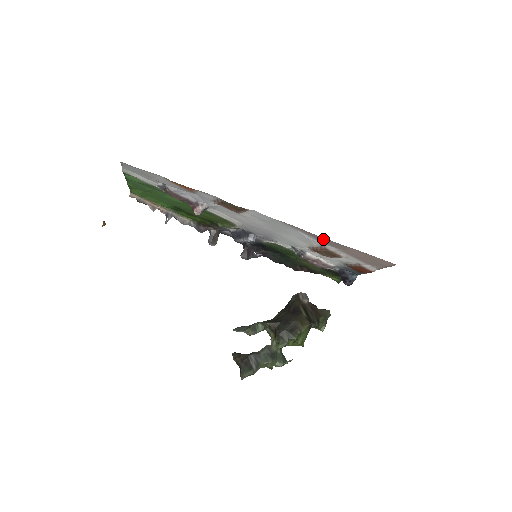
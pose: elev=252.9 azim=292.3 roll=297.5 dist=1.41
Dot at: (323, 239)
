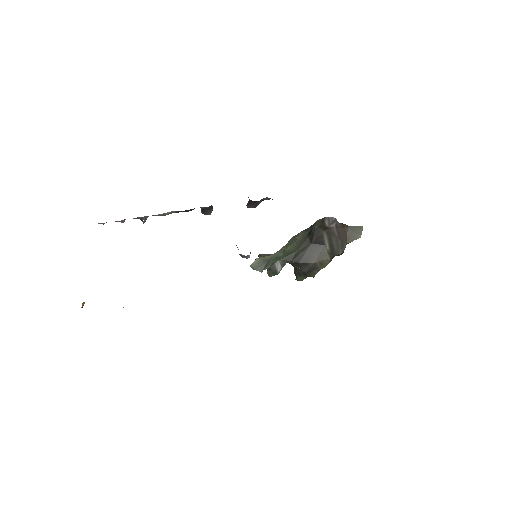
Dot at: occluded
